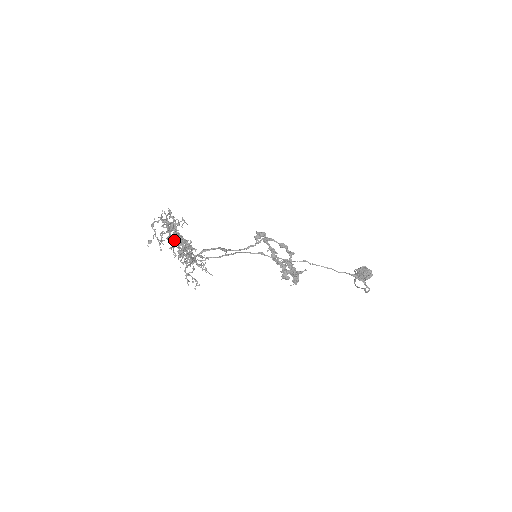
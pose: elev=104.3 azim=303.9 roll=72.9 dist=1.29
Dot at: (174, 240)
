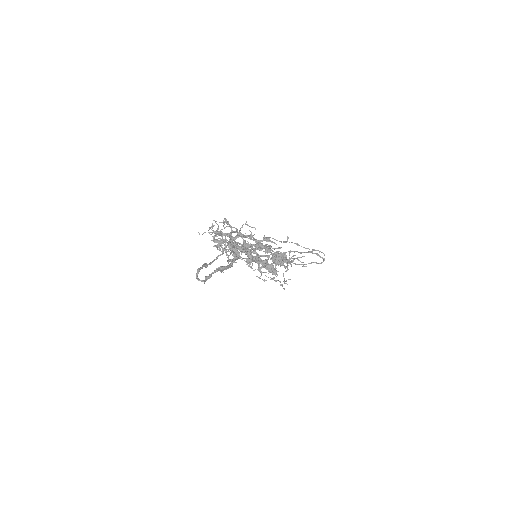
Dot at: (260, 245)
